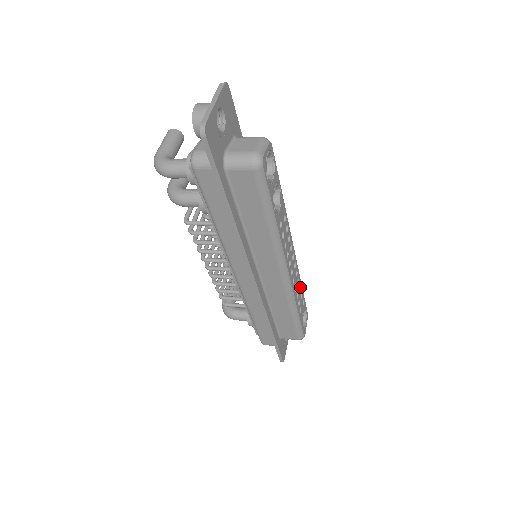
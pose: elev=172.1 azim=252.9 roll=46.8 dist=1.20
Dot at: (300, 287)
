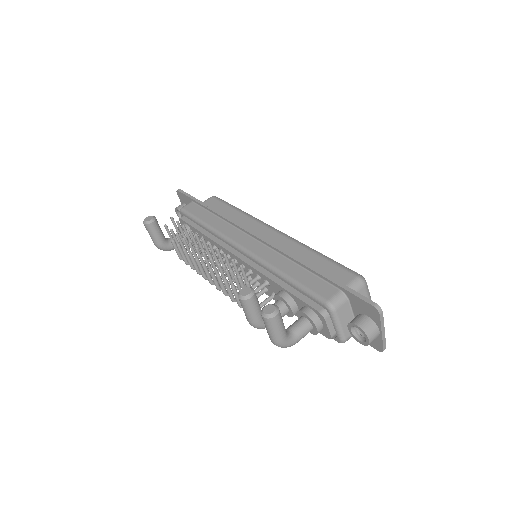
Dot at: occluded
